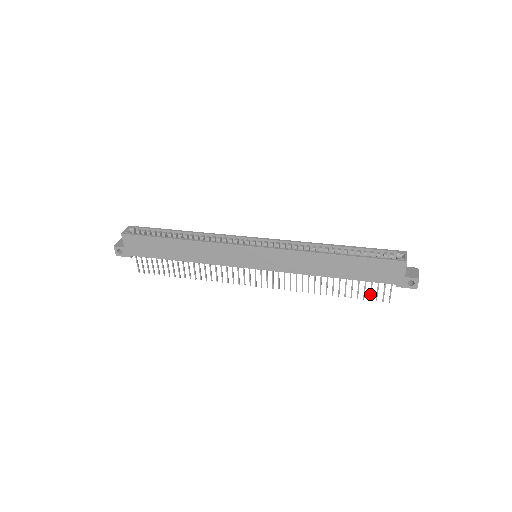
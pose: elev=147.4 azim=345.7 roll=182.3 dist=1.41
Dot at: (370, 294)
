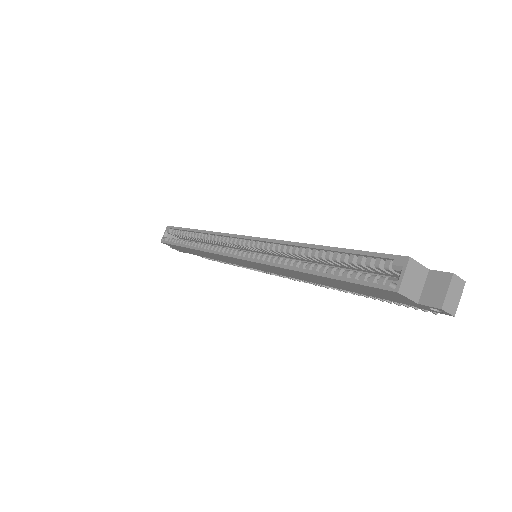
Dot at: occluded
